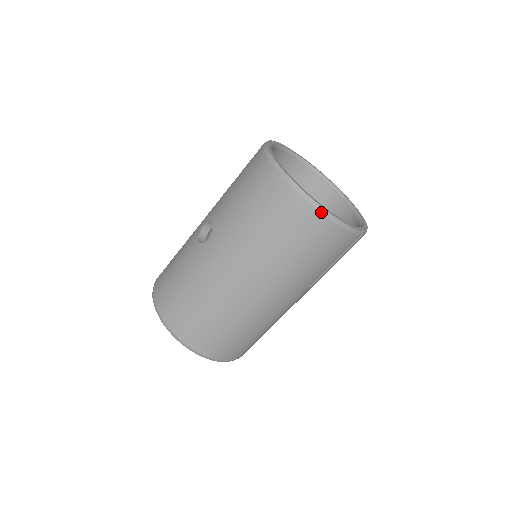
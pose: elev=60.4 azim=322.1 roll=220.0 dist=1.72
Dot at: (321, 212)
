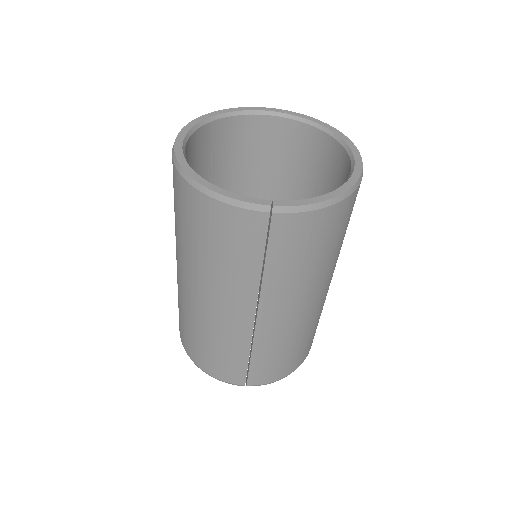
Dot at: (186, 179)
